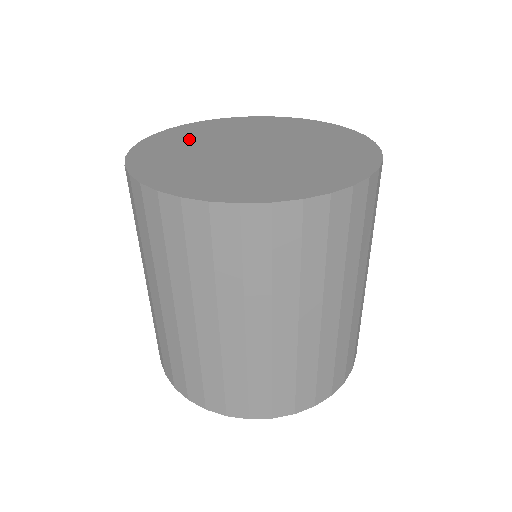
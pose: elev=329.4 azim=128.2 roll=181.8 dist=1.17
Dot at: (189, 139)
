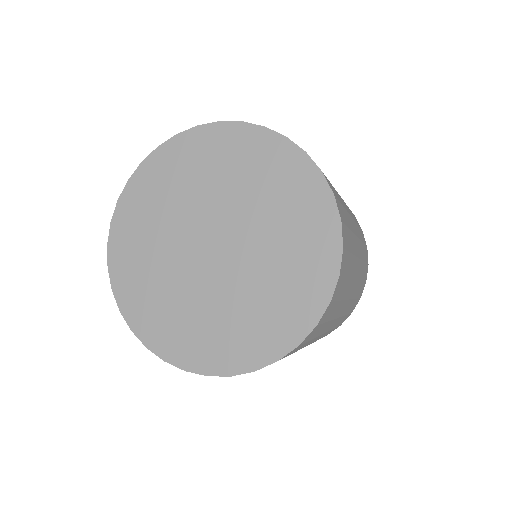
Dot at: (147, 230)
